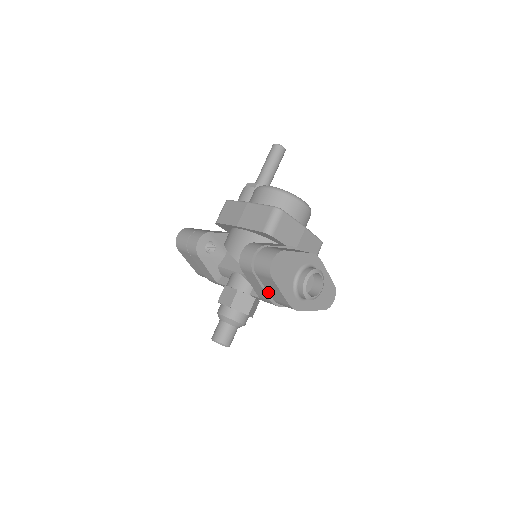
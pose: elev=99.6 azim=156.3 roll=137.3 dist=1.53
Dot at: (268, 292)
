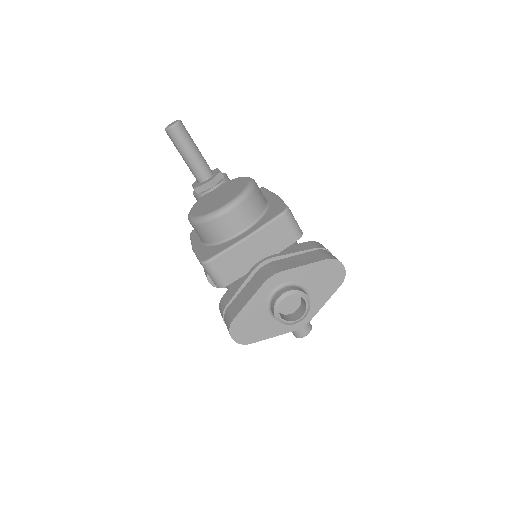
Dot at: occluded
